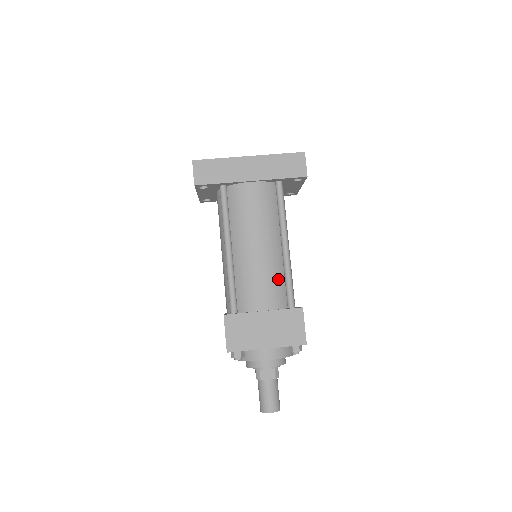
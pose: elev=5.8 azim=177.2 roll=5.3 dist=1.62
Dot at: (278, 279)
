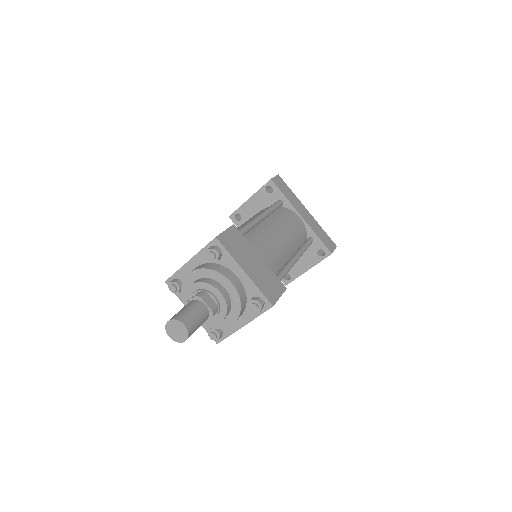
Dot at: (278, 263)
